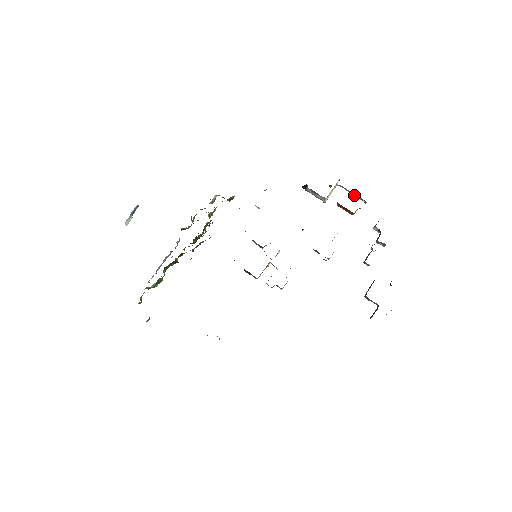
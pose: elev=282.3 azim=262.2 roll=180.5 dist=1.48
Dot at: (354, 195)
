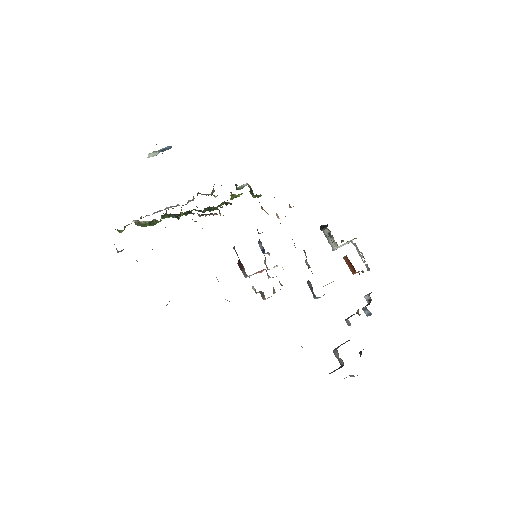
Dot at: occluded
